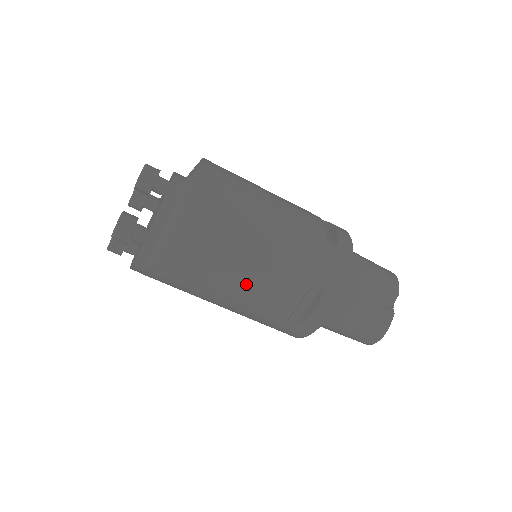
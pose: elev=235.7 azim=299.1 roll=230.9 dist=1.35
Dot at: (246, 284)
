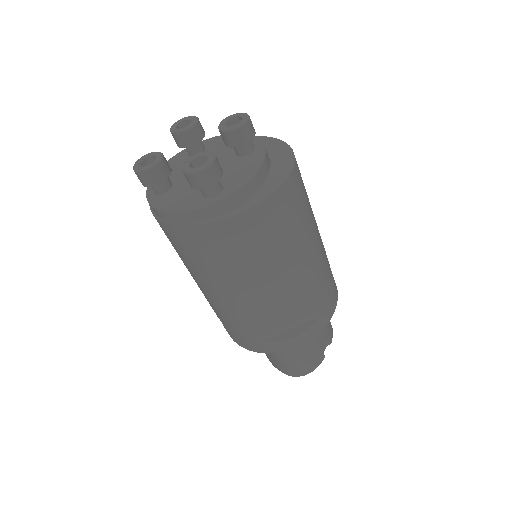
Dot at: (269, 289)
